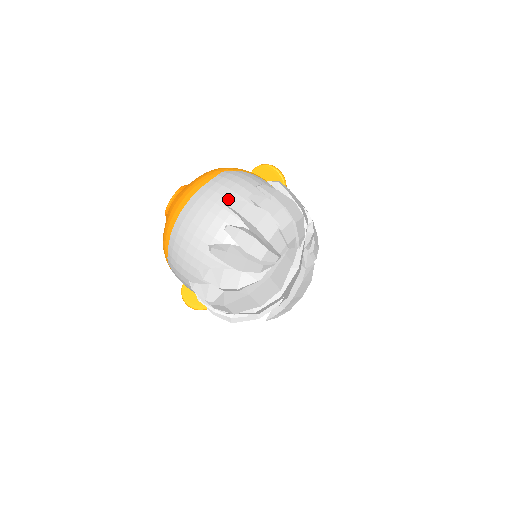
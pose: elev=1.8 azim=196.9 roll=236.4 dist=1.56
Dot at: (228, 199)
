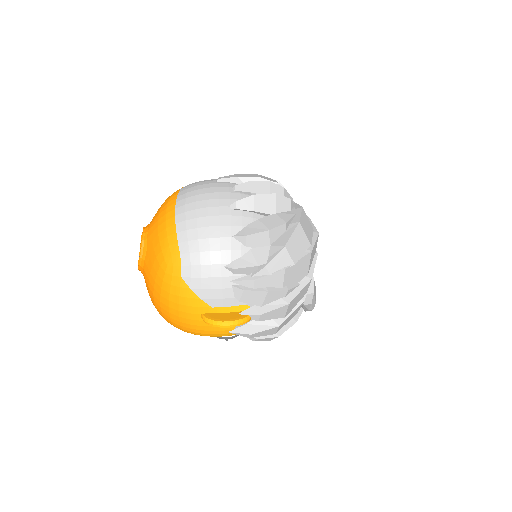
Dot at: (215, 180)
